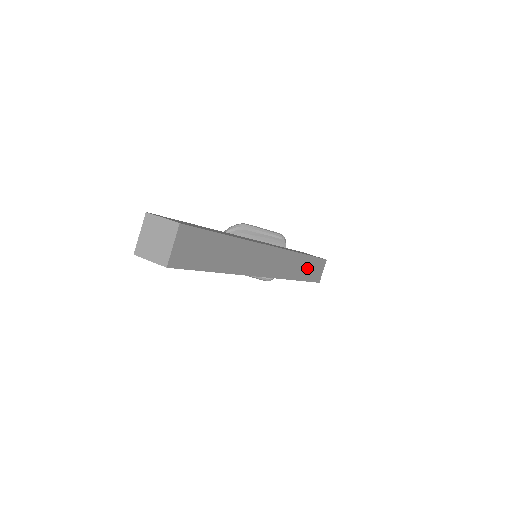
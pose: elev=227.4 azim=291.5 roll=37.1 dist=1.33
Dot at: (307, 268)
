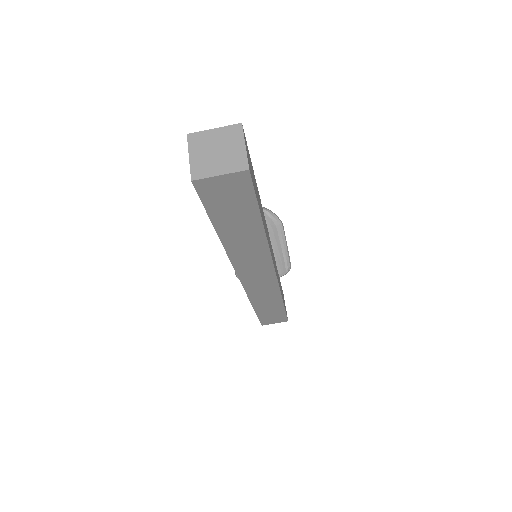
Dot at: (270, 309)
